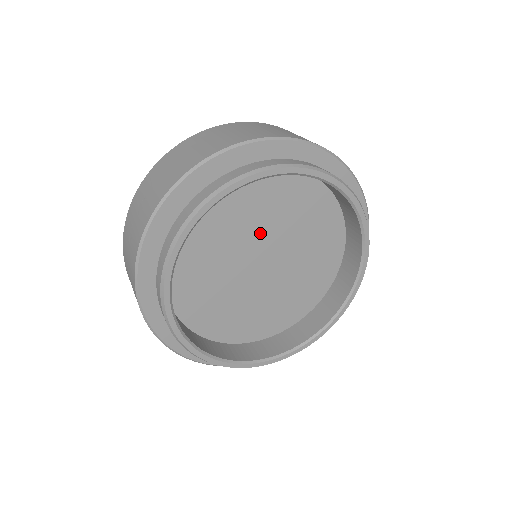
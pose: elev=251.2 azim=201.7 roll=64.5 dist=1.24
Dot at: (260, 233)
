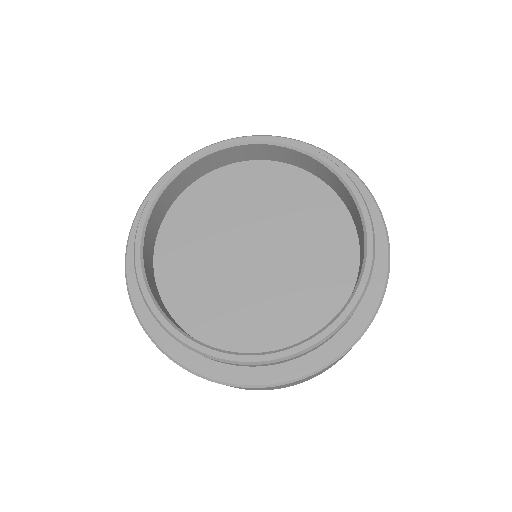
Dot at: (276, 226)
